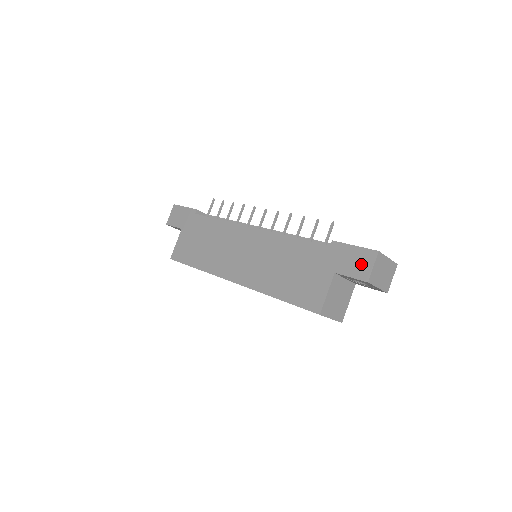
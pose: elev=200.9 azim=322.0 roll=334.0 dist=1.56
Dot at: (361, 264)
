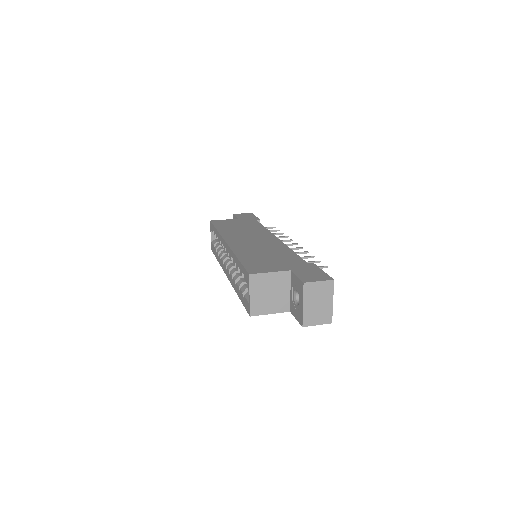
Dot at: (314, 276)
